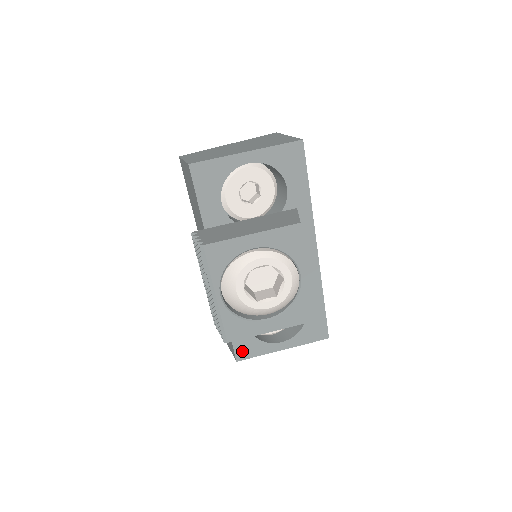
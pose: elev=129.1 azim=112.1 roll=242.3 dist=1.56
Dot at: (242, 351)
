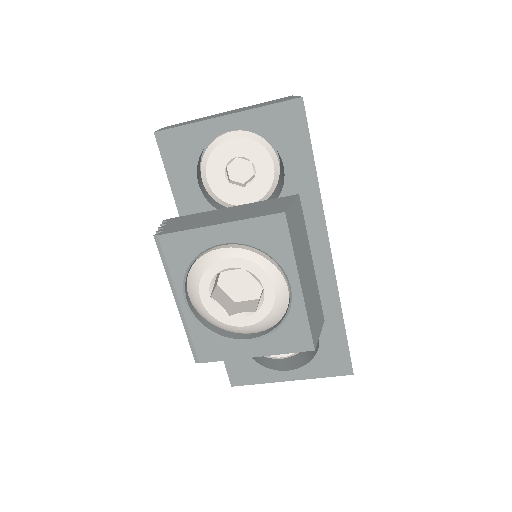
Dot at: (237, 374)
